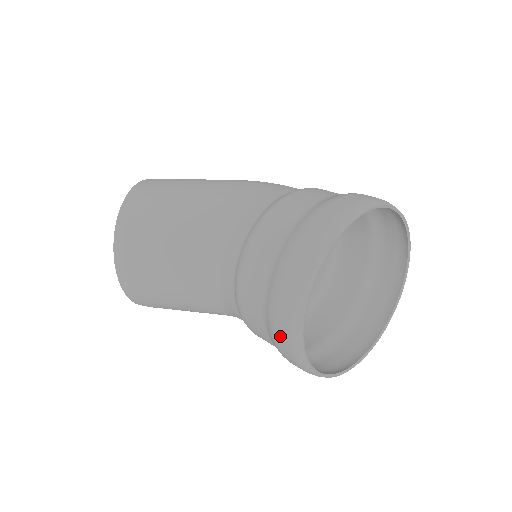
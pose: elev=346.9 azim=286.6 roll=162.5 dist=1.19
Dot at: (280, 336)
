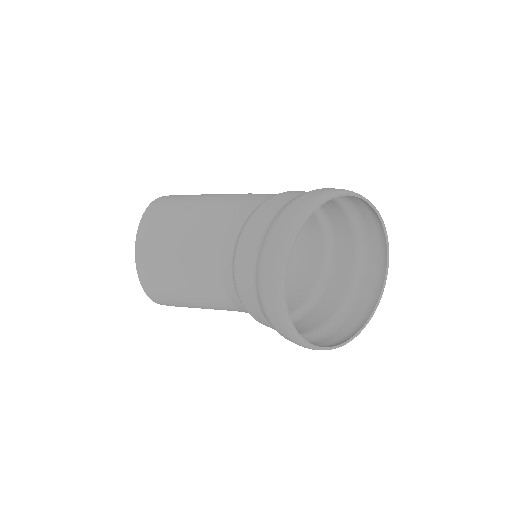
Dot at: (266, 295)
